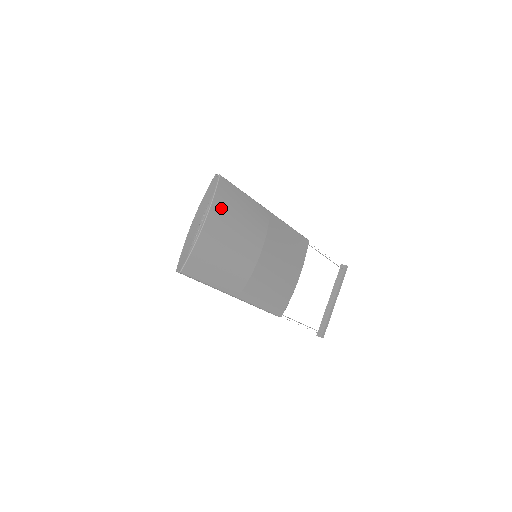
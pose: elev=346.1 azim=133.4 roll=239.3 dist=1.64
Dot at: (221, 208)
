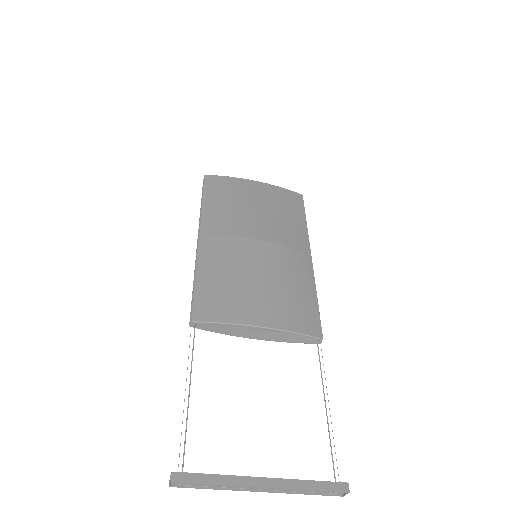
Dot at: (278, 194)
